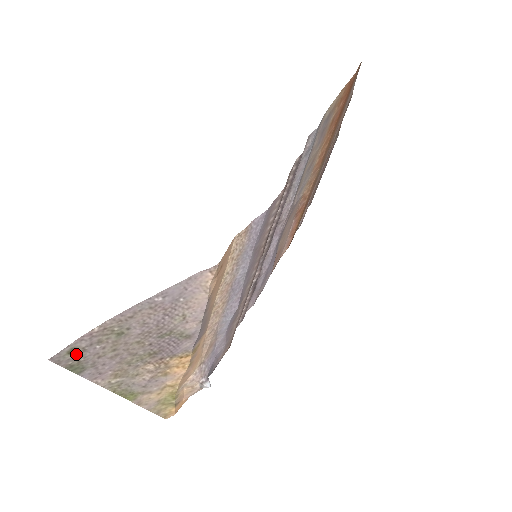
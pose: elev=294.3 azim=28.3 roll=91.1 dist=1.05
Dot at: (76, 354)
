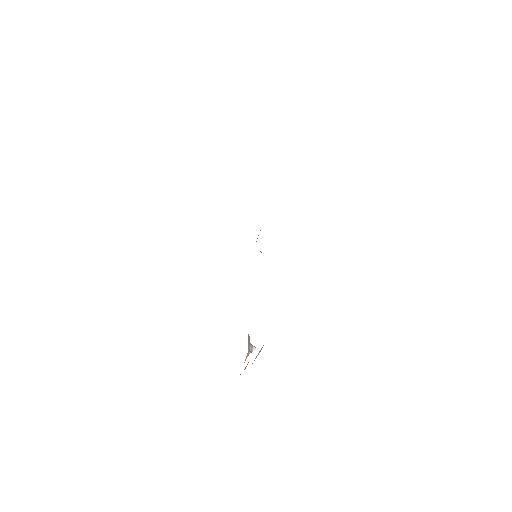
Dot at: occluded
